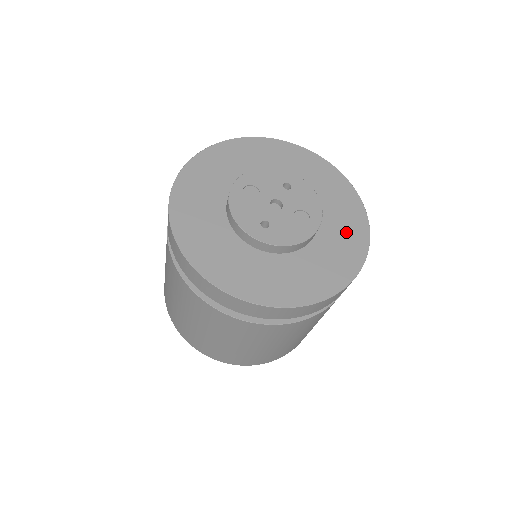
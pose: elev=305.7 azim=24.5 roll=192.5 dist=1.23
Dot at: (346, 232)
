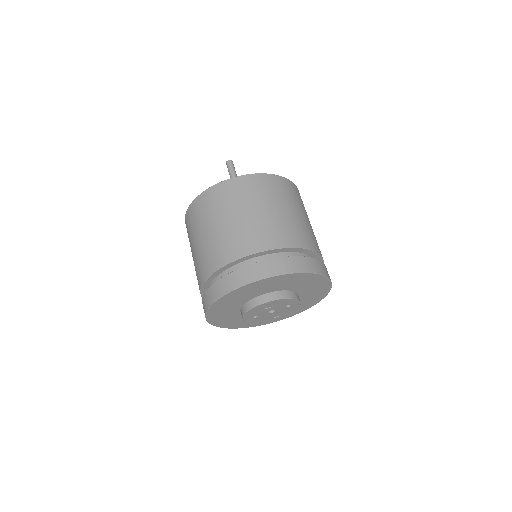
Dot at: occluded
